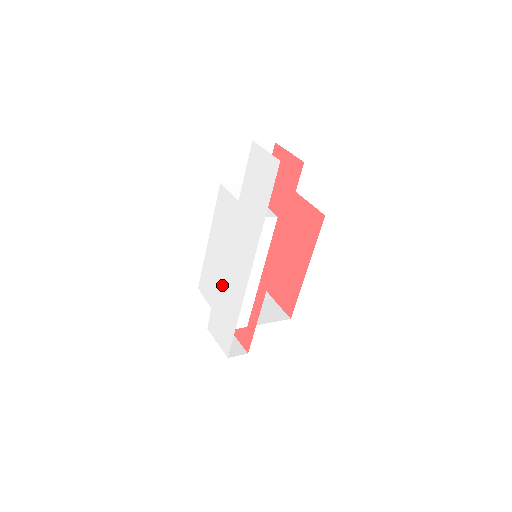
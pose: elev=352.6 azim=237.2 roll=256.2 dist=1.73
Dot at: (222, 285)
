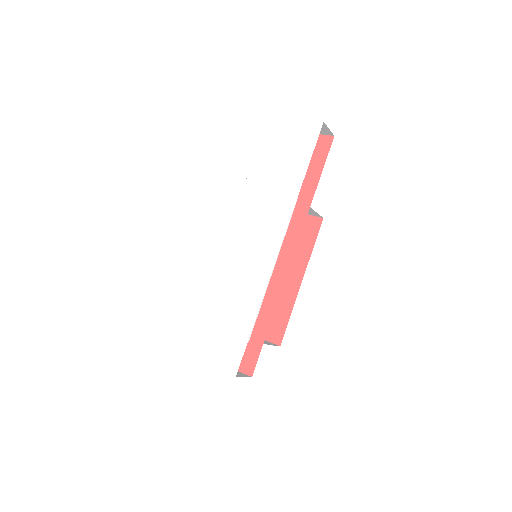
Dot at: (223, 284)
